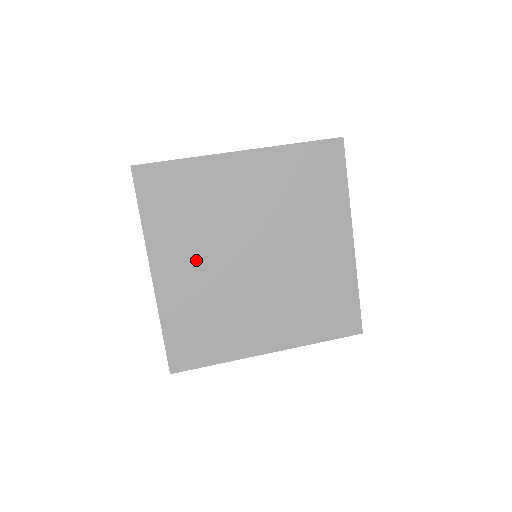
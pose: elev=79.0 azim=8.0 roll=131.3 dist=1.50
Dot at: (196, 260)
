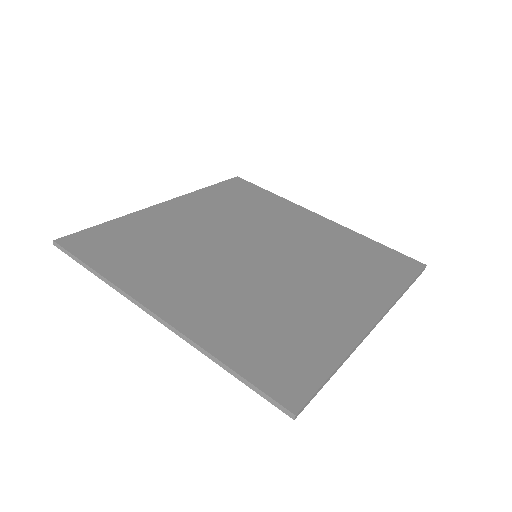
Dot at: (197, 280)
